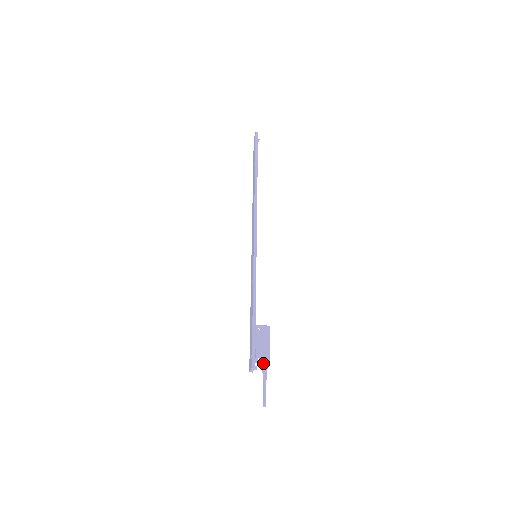
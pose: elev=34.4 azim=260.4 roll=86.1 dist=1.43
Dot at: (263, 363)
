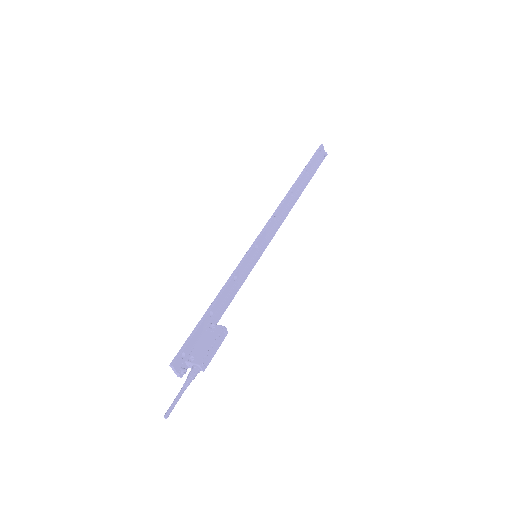
Dot at: (192, 366)
